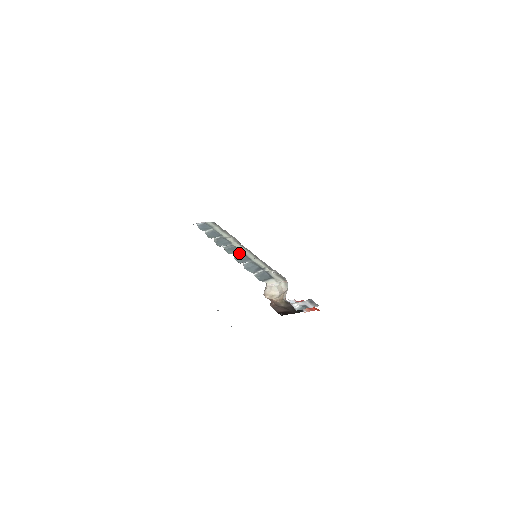
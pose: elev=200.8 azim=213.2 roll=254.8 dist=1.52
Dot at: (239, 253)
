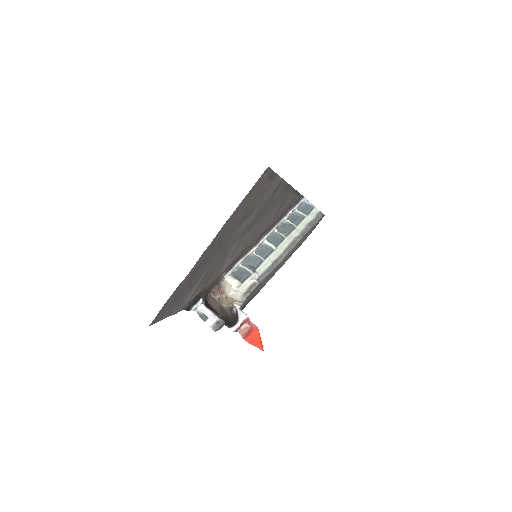
Dot at: (270, 245)
